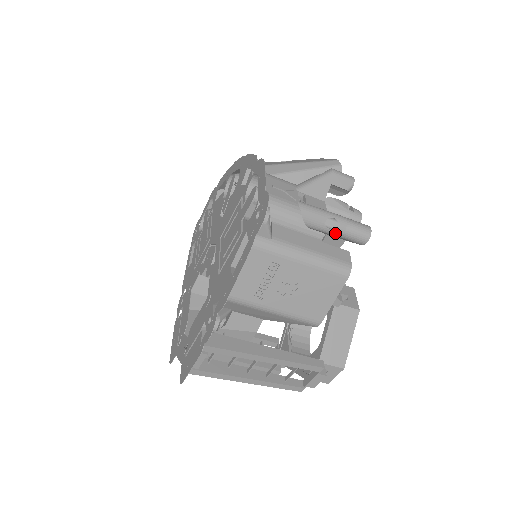
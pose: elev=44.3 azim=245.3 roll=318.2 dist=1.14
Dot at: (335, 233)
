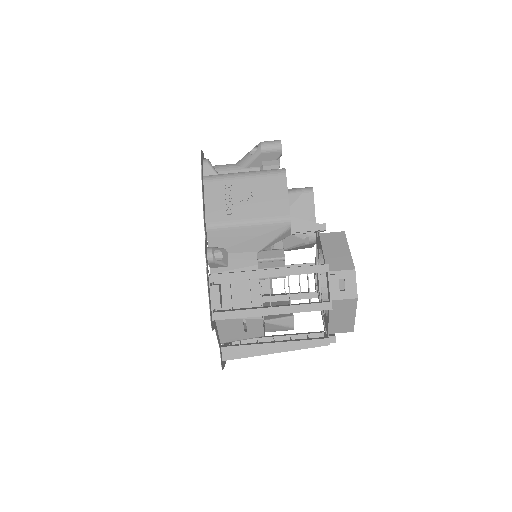
Dot at: (258, 152)
